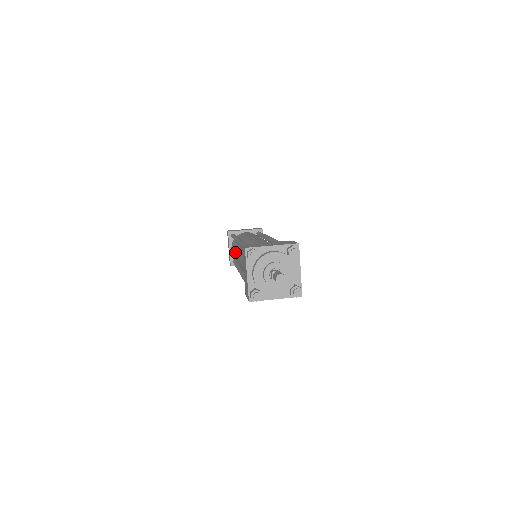
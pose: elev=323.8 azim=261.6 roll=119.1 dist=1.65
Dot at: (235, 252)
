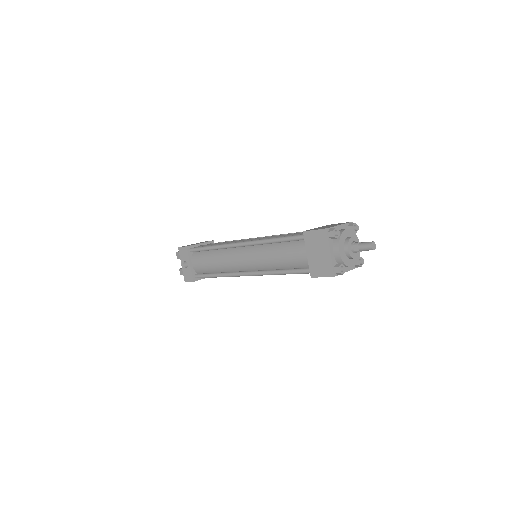
Dot at: (224, 259)
